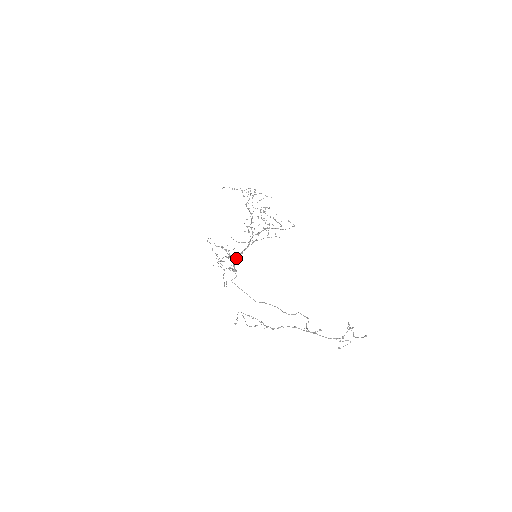
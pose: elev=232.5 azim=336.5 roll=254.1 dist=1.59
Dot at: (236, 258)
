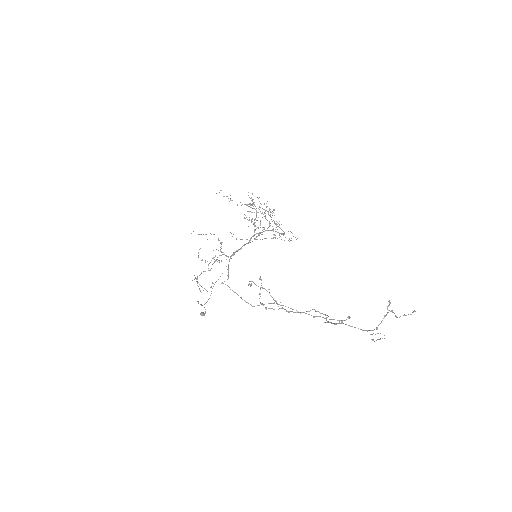
Dot at: (233, 253)
